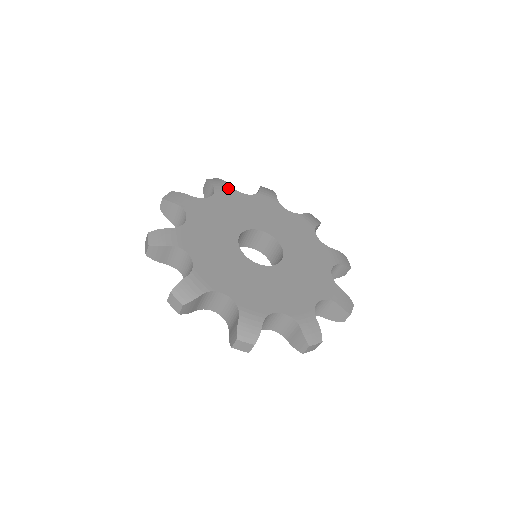
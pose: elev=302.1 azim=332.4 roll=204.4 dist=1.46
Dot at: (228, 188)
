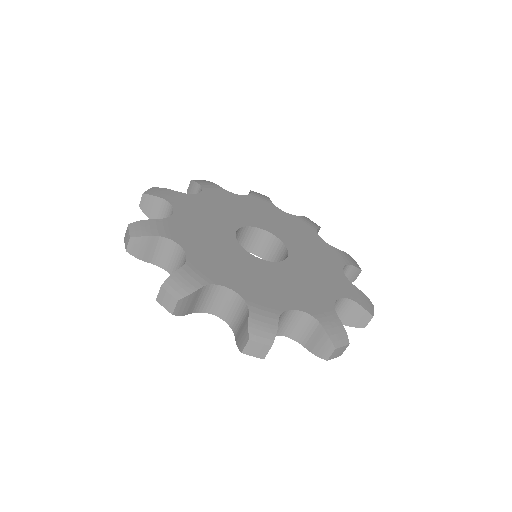
Dot at: (217, 187)
